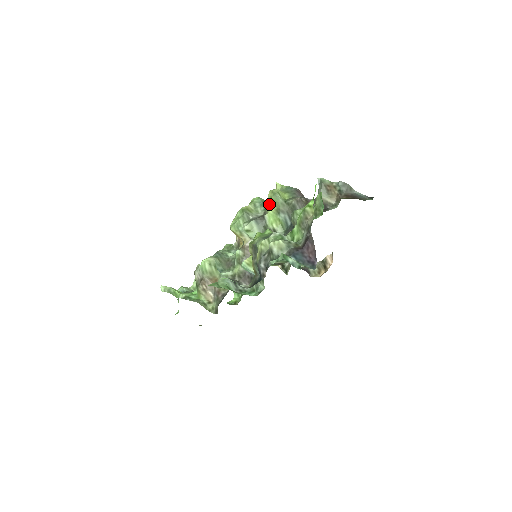
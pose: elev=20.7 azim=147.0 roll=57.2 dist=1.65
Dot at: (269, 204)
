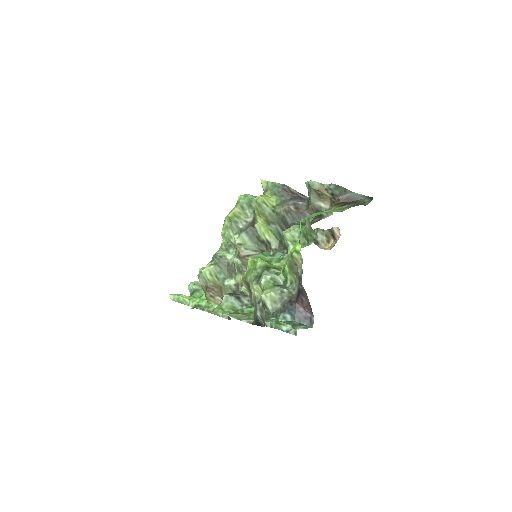
Dot at: (256, 213)
